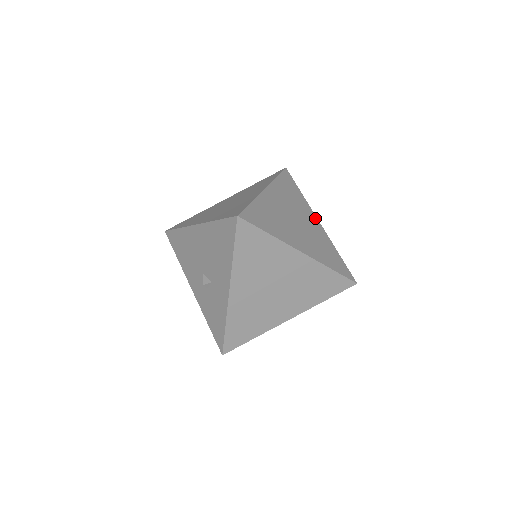
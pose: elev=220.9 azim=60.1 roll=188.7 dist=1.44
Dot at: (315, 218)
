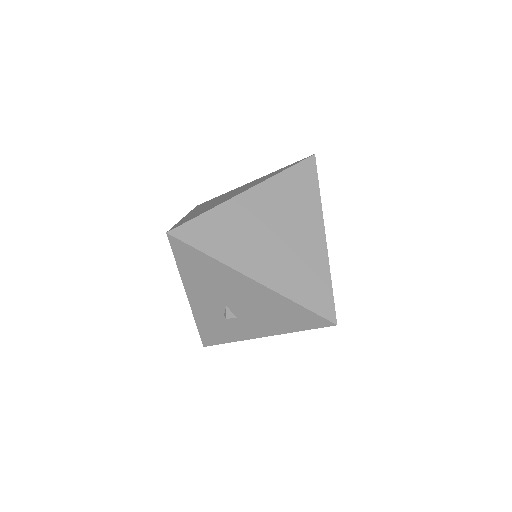
Dot at: occluded
